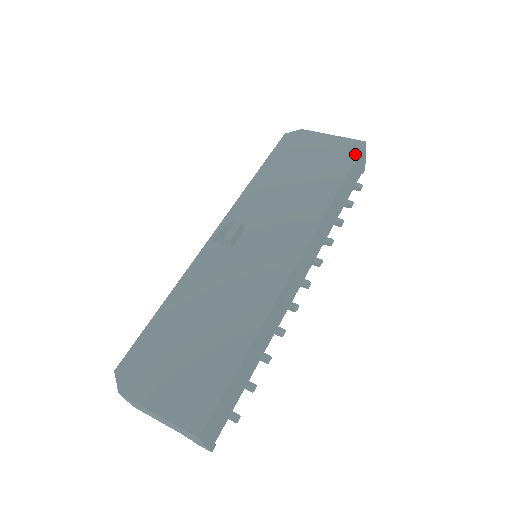
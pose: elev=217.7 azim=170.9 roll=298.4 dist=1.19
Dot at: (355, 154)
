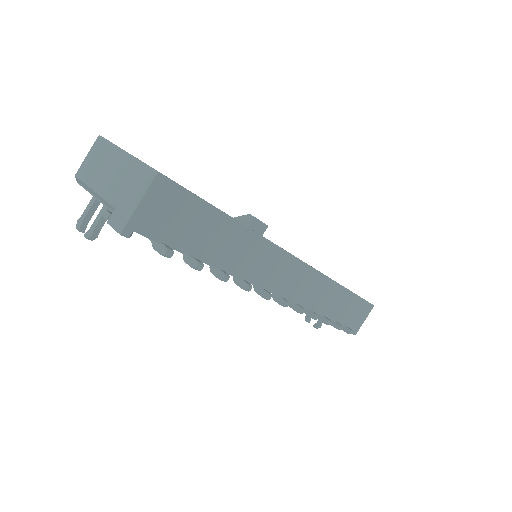
Dot at: occluded
